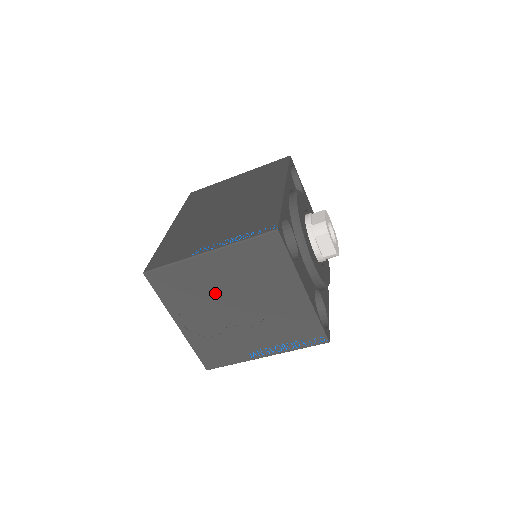
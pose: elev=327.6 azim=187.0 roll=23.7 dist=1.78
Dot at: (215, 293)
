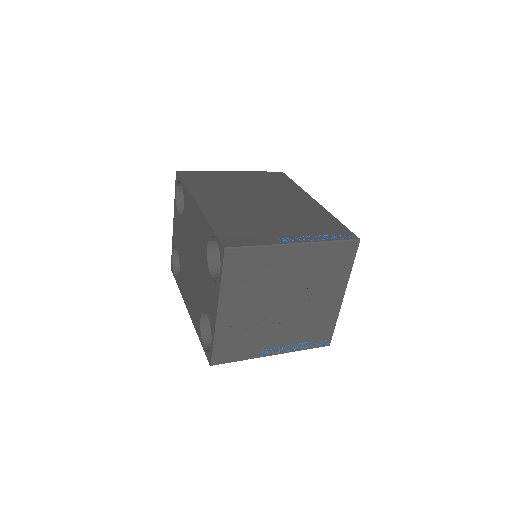
Dot at: (276, 285)
